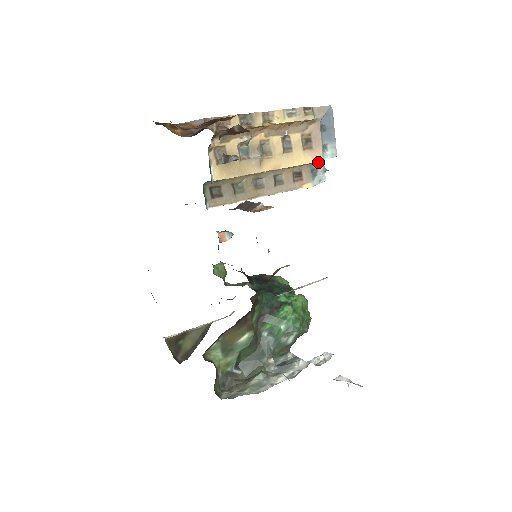
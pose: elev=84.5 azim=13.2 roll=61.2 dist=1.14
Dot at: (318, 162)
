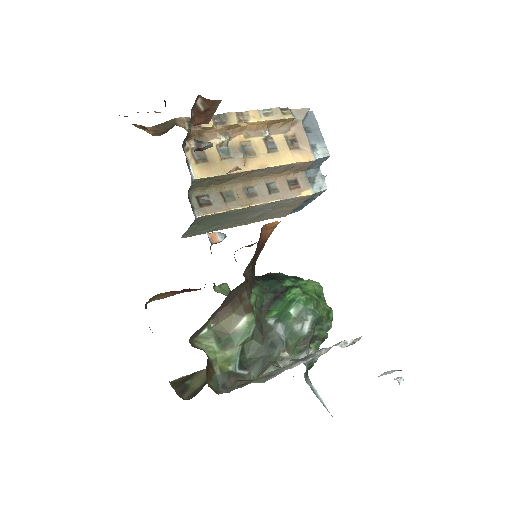
Dot at: (309, 160)
